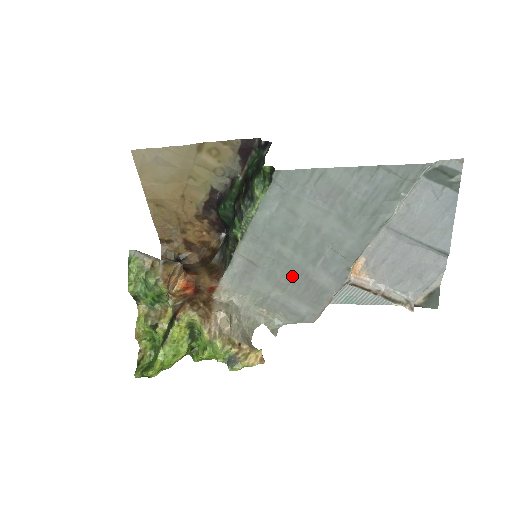
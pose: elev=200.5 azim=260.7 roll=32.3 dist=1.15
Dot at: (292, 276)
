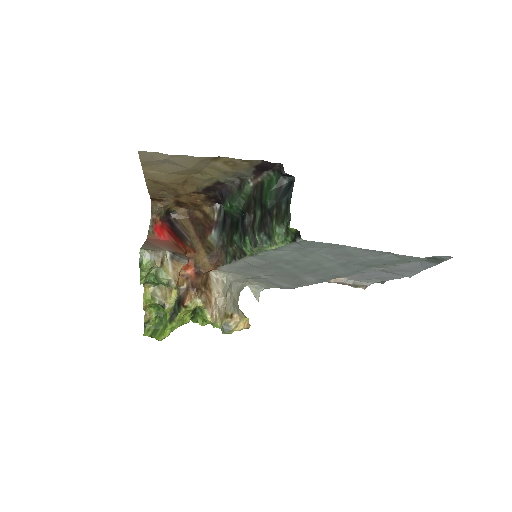
Dot at: (284, 274)
